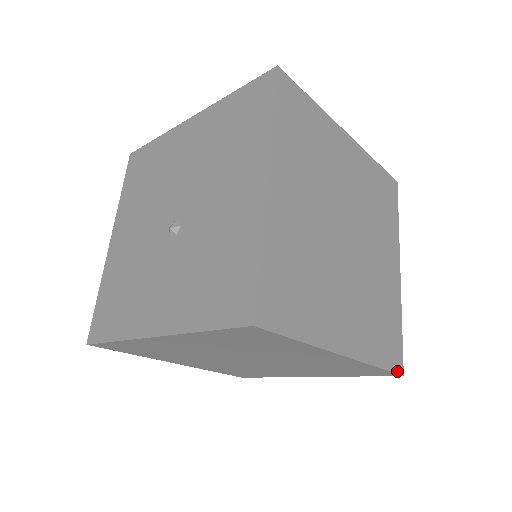
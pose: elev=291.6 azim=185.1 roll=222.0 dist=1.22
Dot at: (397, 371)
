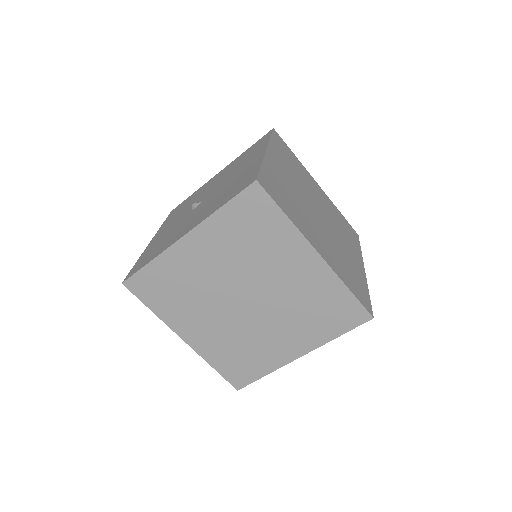
Dot at: (232, 384)
